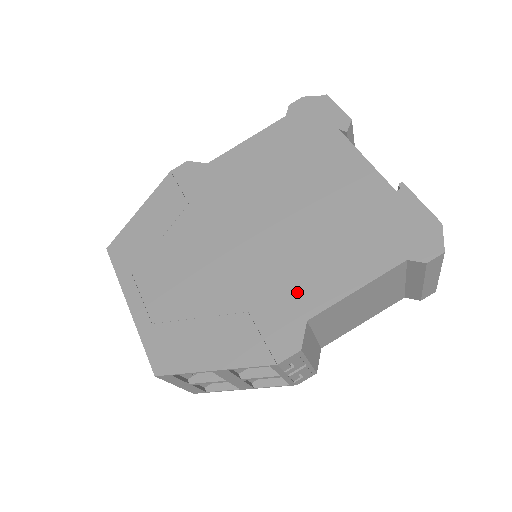
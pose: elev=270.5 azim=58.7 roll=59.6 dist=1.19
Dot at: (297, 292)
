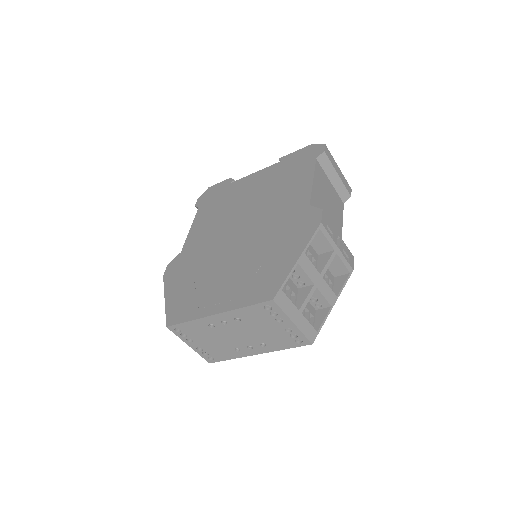
Dot at: (291, 209)
